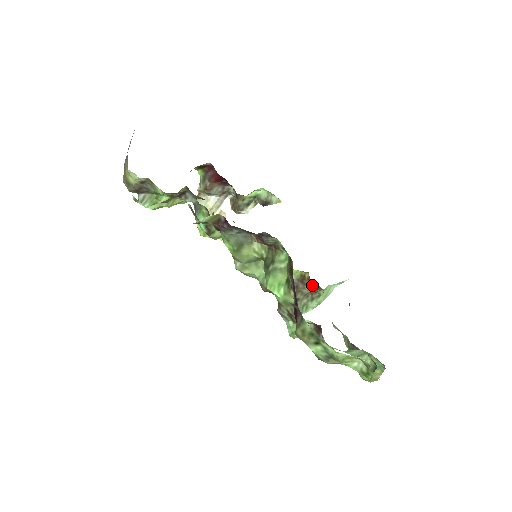
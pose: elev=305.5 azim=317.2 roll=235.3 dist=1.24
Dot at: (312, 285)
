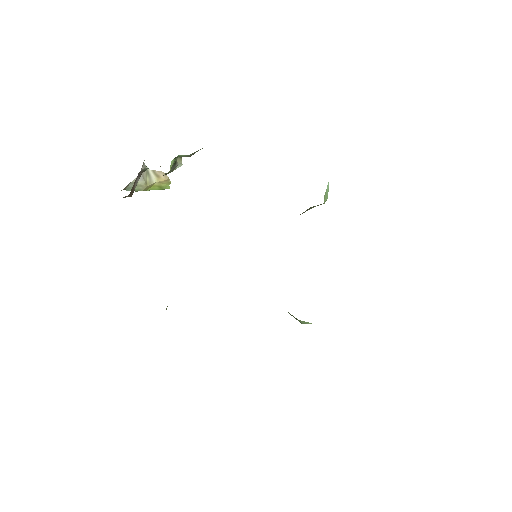
Dot at: occluded
